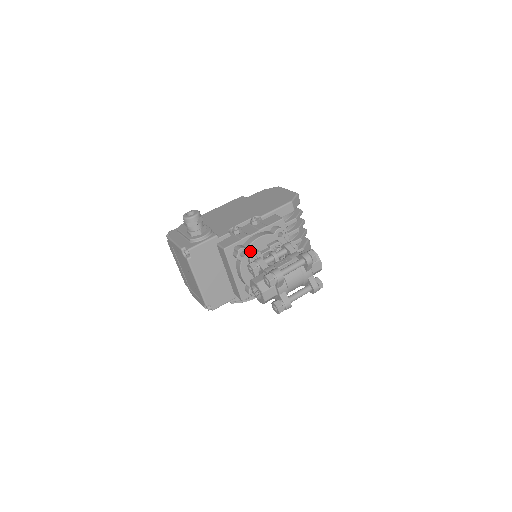
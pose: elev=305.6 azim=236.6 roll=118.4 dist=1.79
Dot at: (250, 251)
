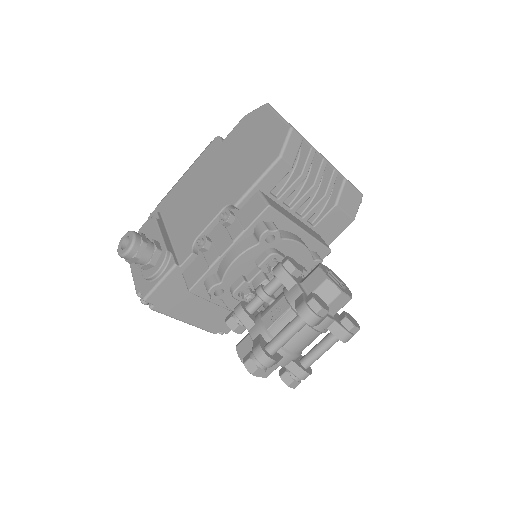
Dot at: (229, 283)
